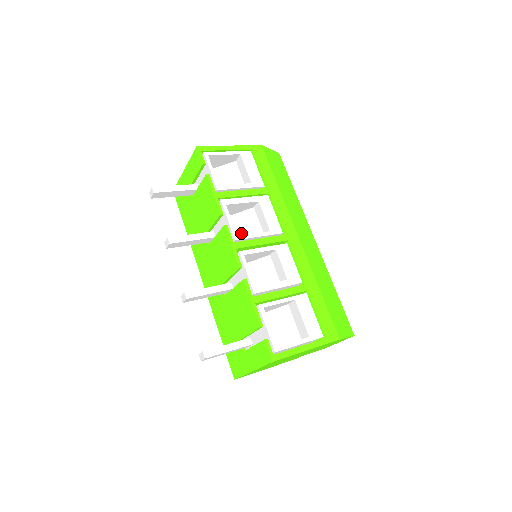
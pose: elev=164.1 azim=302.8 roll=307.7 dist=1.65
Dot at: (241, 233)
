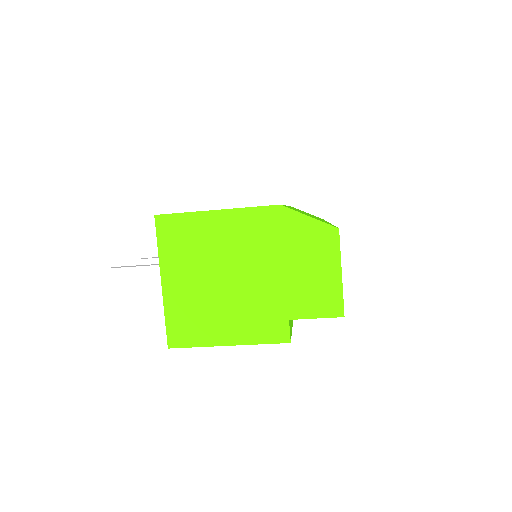
Dot at: occluded
